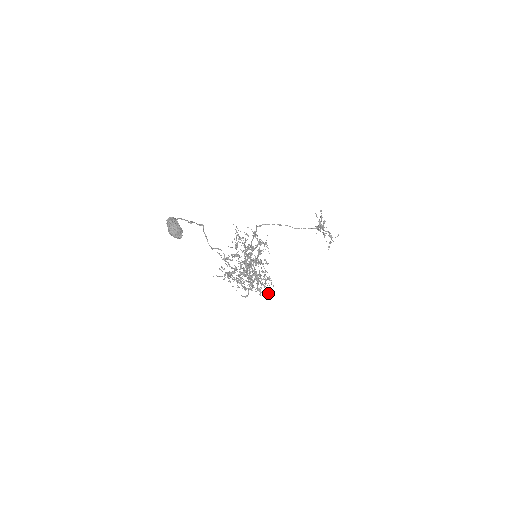
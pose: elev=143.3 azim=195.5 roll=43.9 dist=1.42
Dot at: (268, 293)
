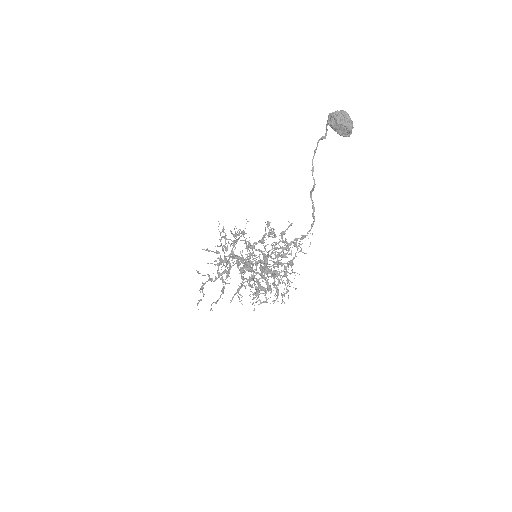
Dot at: (284, 295)
